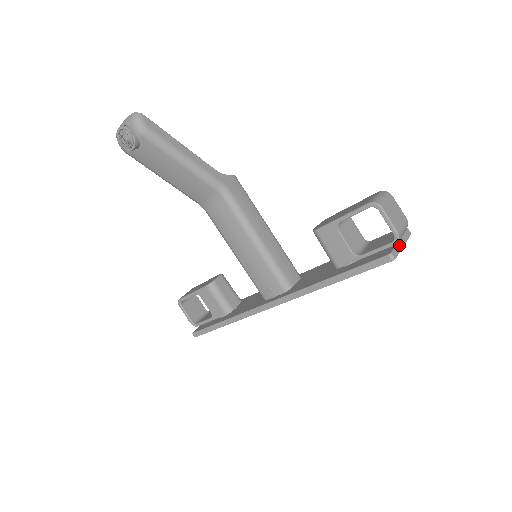
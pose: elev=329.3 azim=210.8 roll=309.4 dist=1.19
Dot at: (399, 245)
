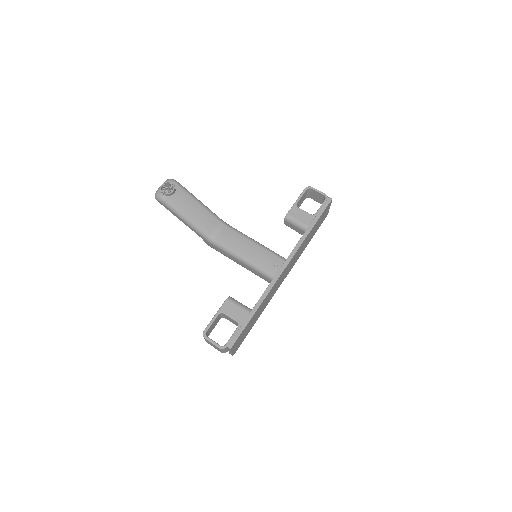
Dot at: occluded
